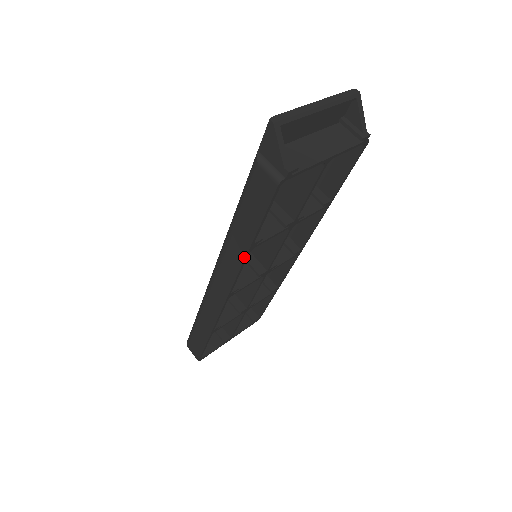
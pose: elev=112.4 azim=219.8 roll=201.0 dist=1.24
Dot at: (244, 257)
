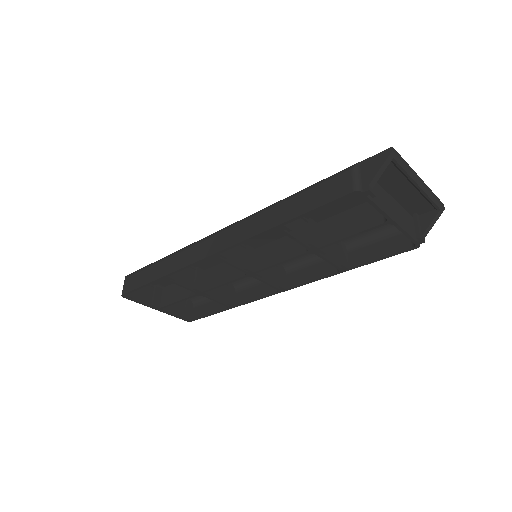
Dot at: (265, 230)
